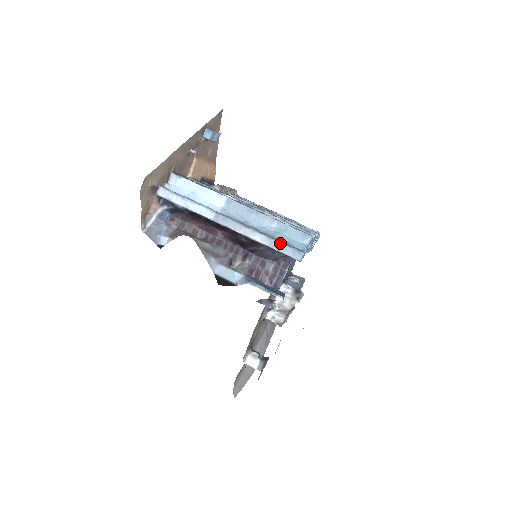
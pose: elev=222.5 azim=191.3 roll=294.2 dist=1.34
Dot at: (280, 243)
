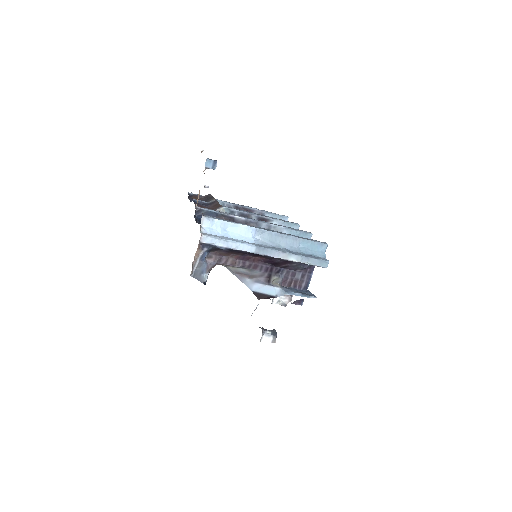
Dot at: (311, 258)
